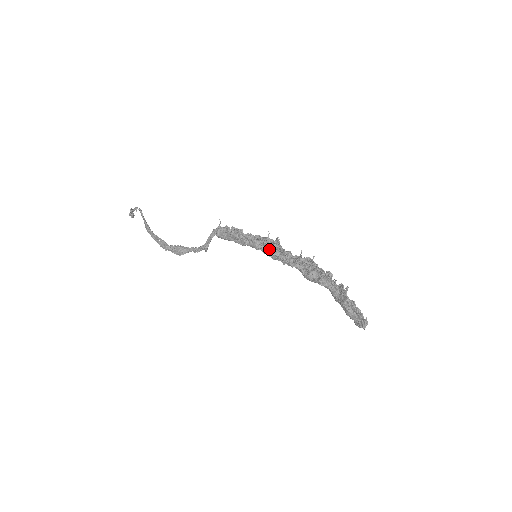
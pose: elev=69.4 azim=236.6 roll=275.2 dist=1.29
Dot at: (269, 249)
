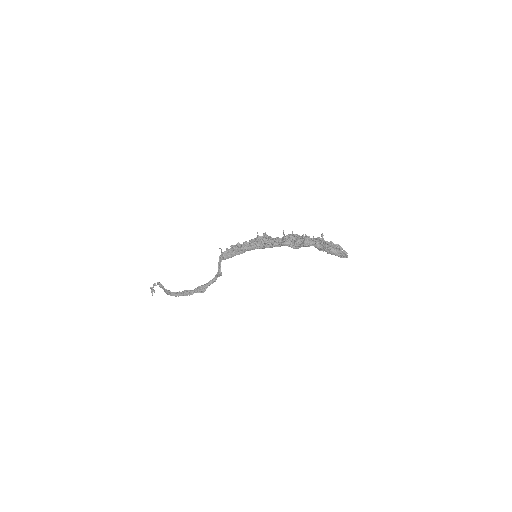
Dot at: (262, 243)
